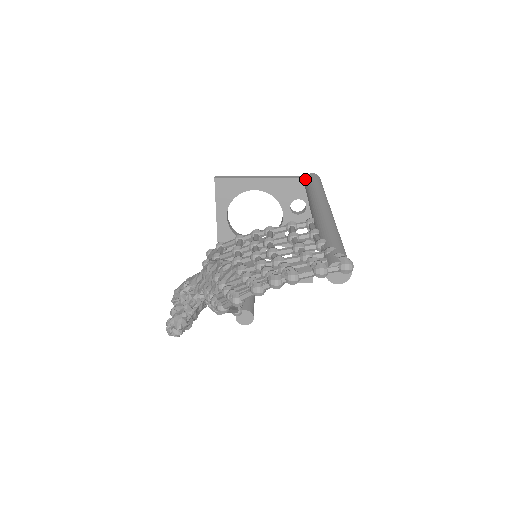
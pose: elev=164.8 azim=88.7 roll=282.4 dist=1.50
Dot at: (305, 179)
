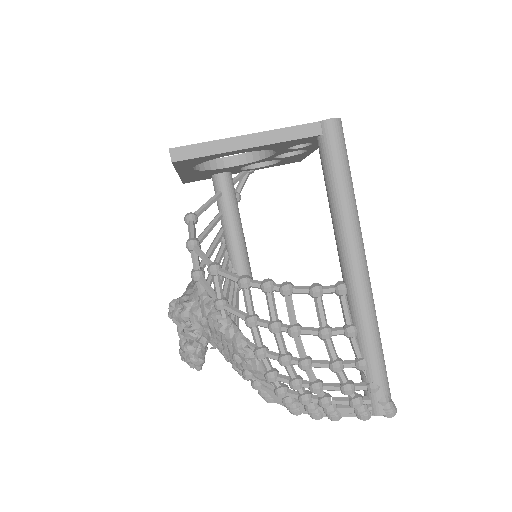
Dot at: (319, 135)
